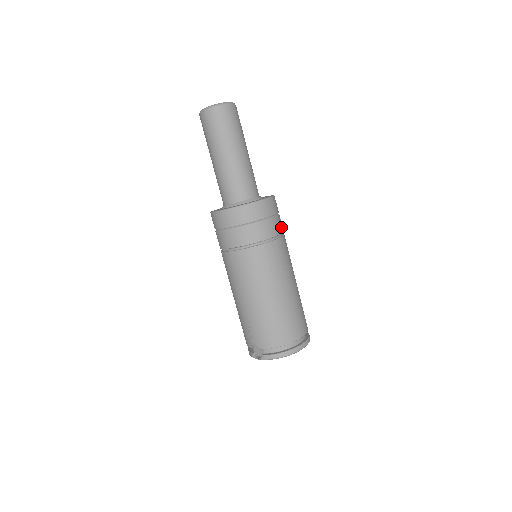
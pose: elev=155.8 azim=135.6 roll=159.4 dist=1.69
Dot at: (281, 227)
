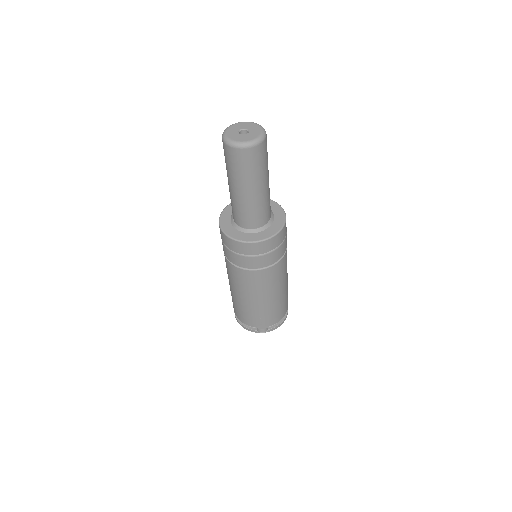
Dot at: occluded
